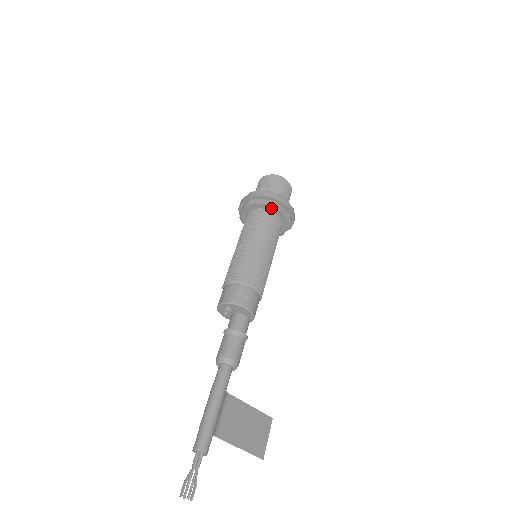
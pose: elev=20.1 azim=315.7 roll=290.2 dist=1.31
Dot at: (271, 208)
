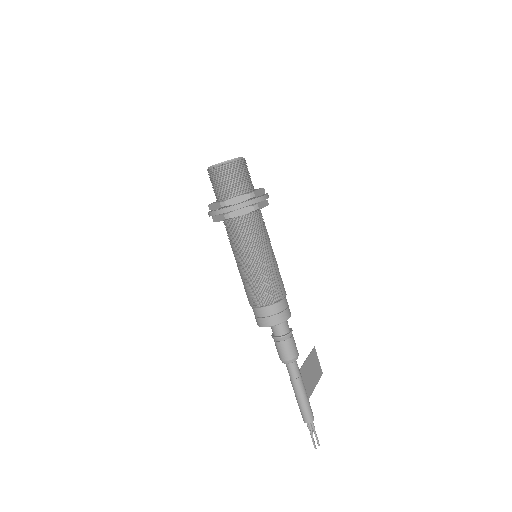
Dot at: (254, 211)
